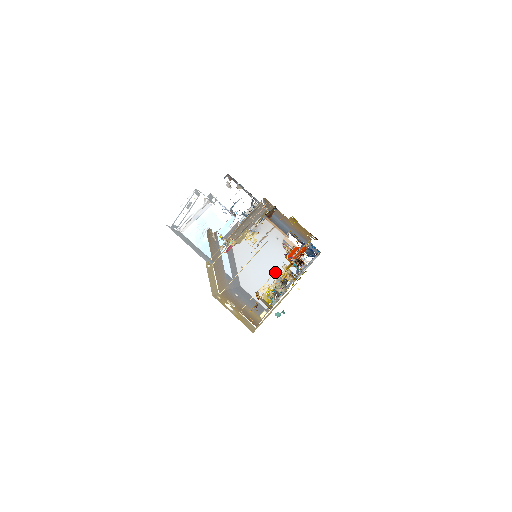
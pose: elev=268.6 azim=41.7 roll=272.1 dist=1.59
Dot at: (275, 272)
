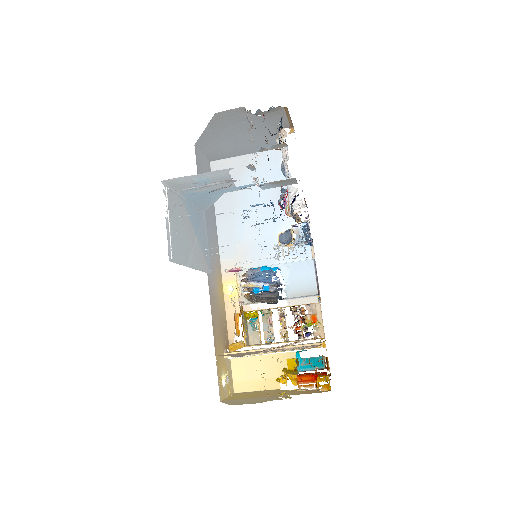
Dot at: (247, 144)
